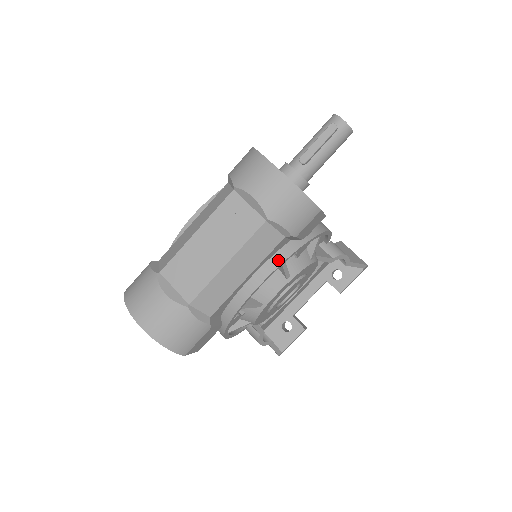
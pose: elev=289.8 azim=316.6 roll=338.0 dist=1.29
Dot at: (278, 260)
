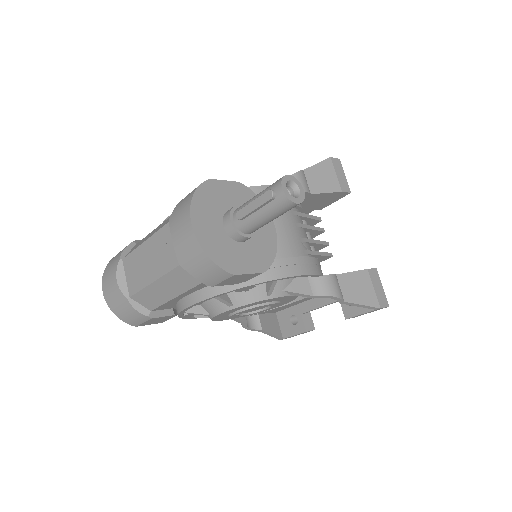
Dot at: (209, 293)
